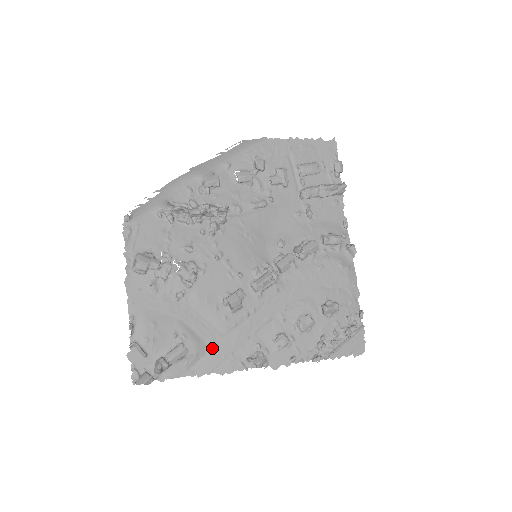
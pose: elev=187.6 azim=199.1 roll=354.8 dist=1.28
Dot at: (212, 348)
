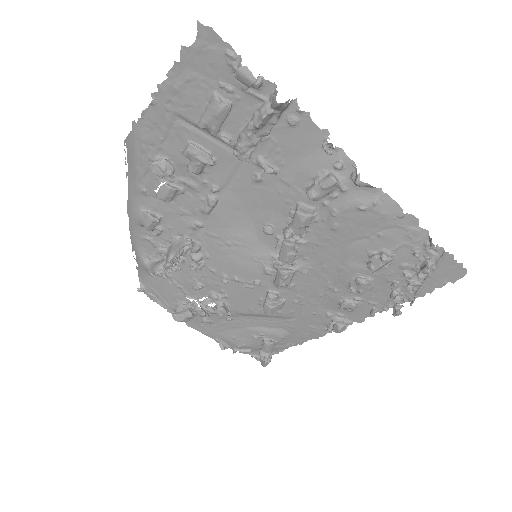
Dot at: (291, 329)
